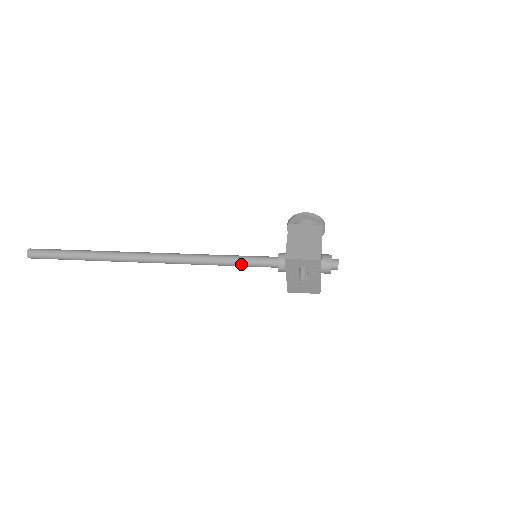
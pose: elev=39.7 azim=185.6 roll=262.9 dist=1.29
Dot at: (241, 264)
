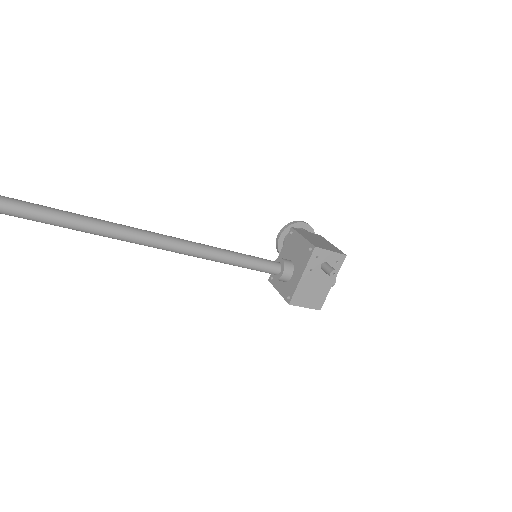
Dot at: (242, 261)
